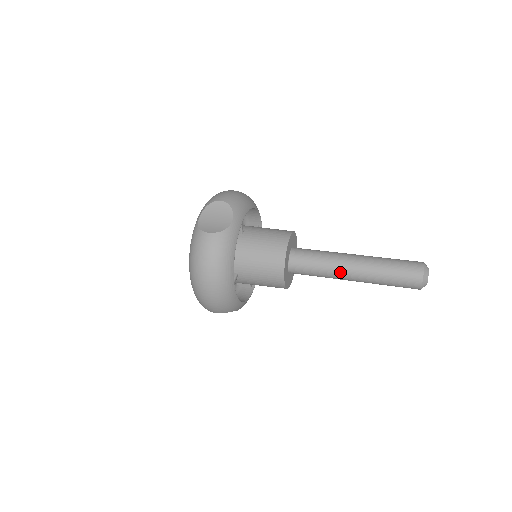
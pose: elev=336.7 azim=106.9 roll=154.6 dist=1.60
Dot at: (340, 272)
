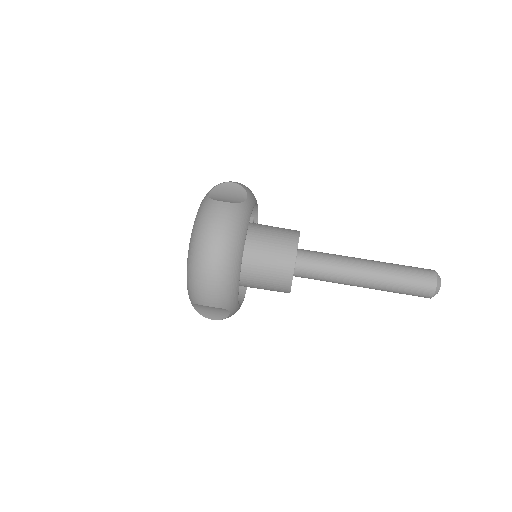
Dot at: occluded
